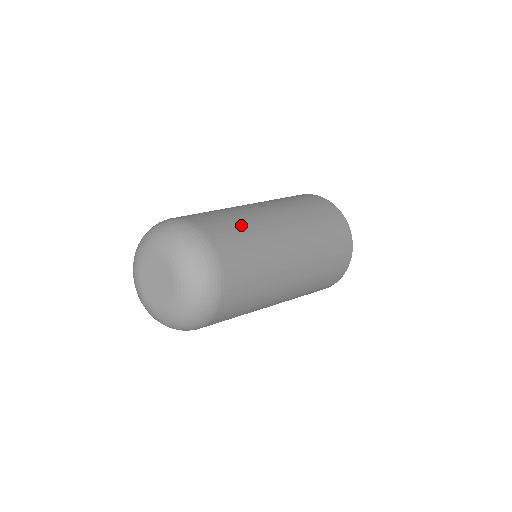
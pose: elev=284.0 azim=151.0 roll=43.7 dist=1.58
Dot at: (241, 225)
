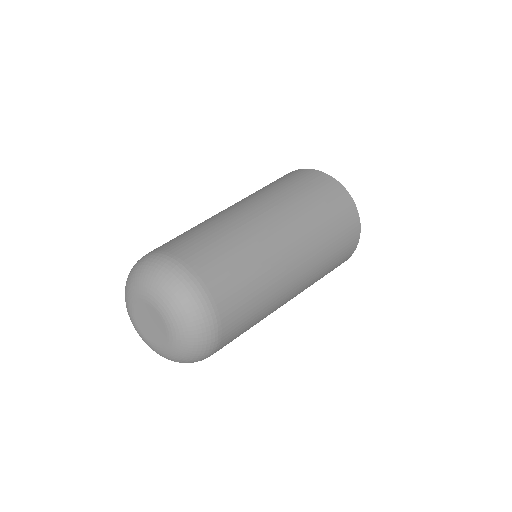
Dot at: (259, 304)
